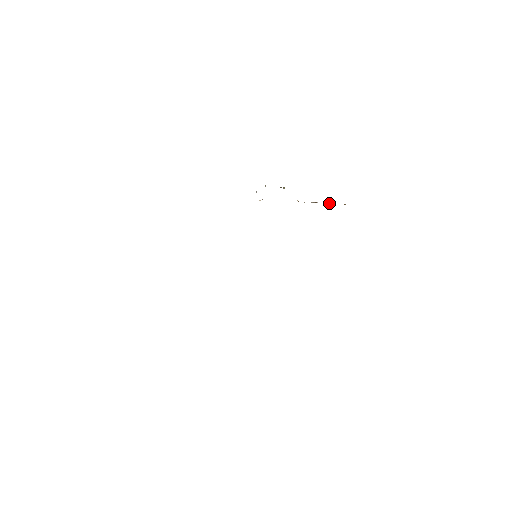
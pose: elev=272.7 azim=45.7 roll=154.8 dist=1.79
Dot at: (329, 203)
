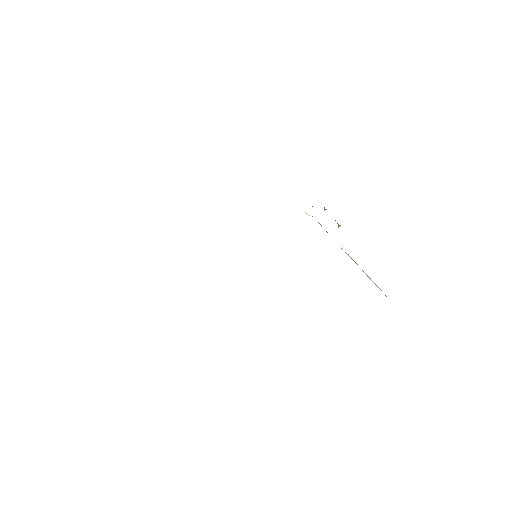
Dot at: (366, 274)
